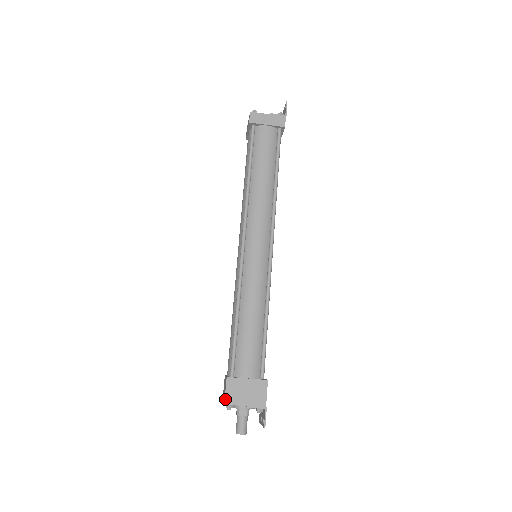
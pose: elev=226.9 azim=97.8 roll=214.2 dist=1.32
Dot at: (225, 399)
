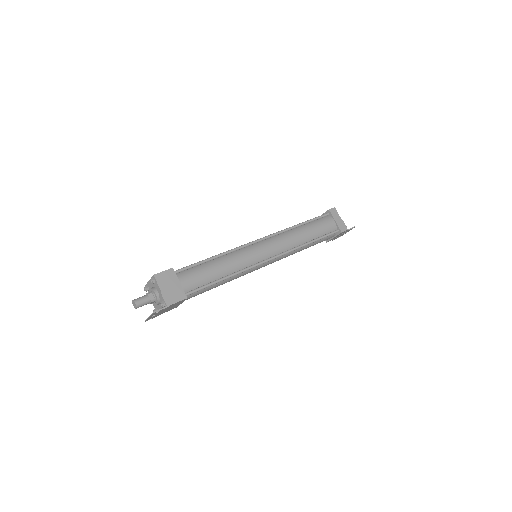
Dot at: (157, 274)
